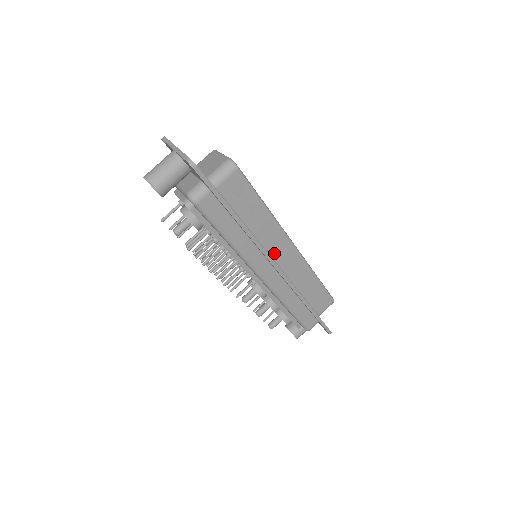
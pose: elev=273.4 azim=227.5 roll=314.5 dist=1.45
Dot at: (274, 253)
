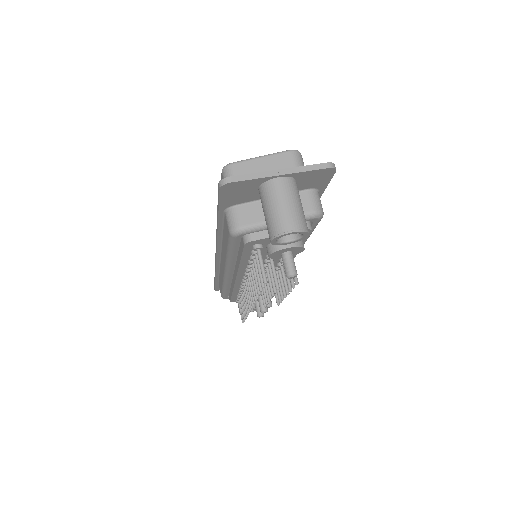
Dot at: occluded
